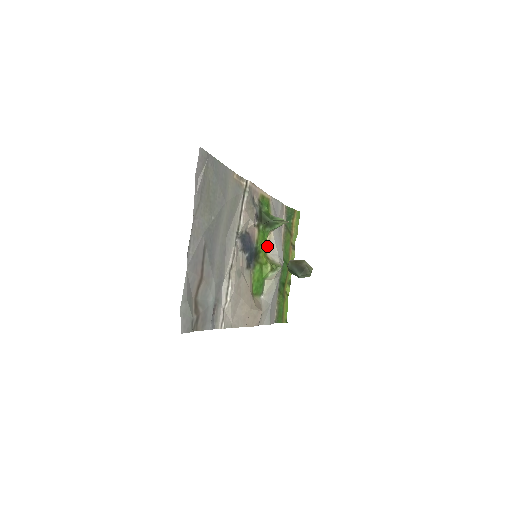
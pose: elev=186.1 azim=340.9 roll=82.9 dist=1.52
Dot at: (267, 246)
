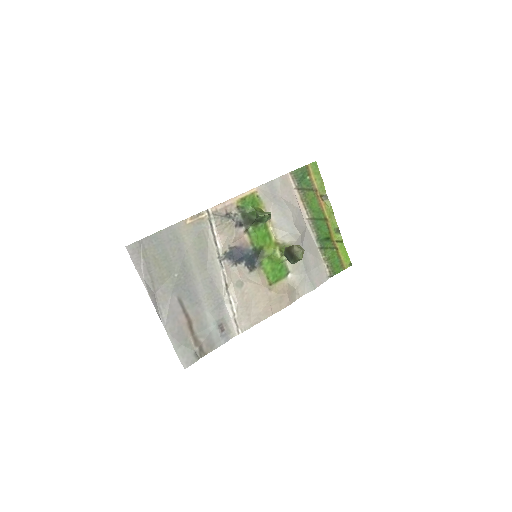
Dot at: (273, 233)
